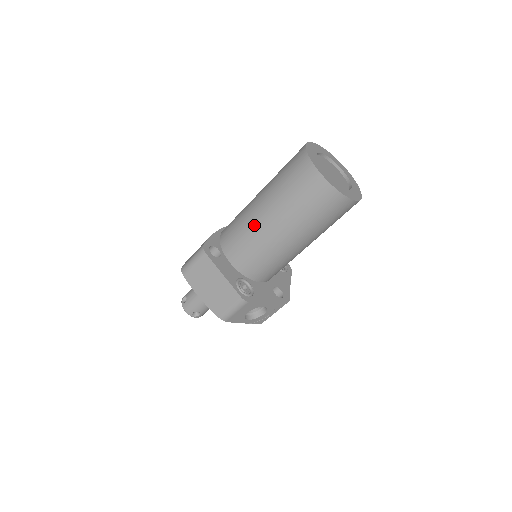
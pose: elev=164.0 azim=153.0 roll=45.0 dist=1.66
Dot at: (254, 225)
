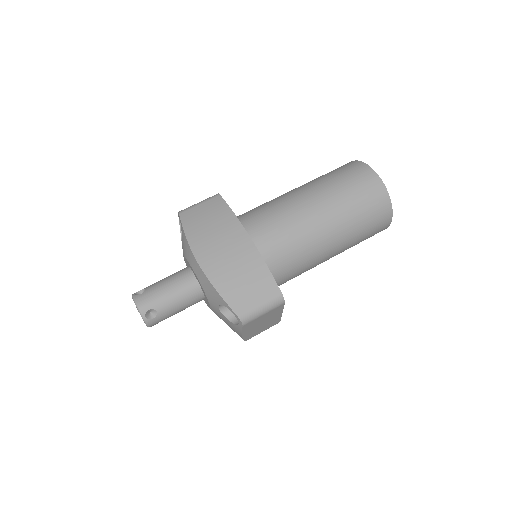
Dot at: (317, 258)
